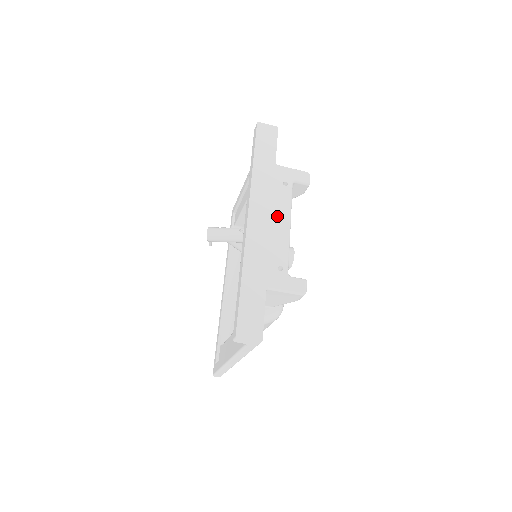
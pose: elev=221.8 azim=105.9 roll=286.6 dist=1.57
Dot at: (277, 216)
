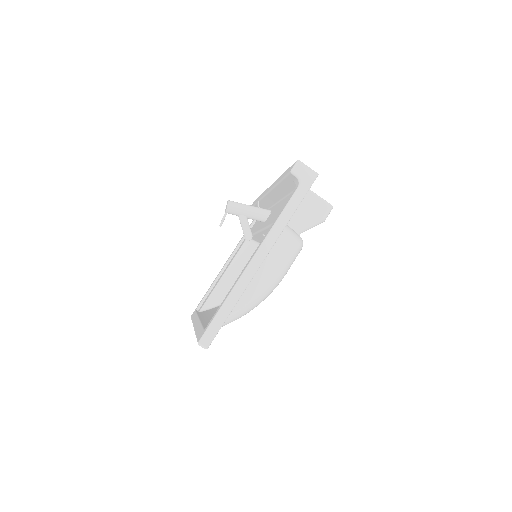
Dot at: occluded
